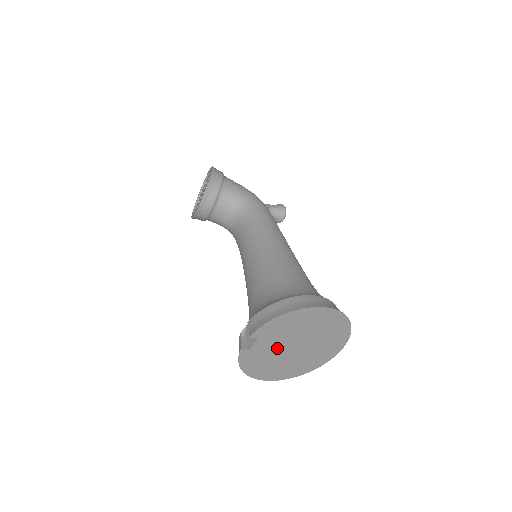
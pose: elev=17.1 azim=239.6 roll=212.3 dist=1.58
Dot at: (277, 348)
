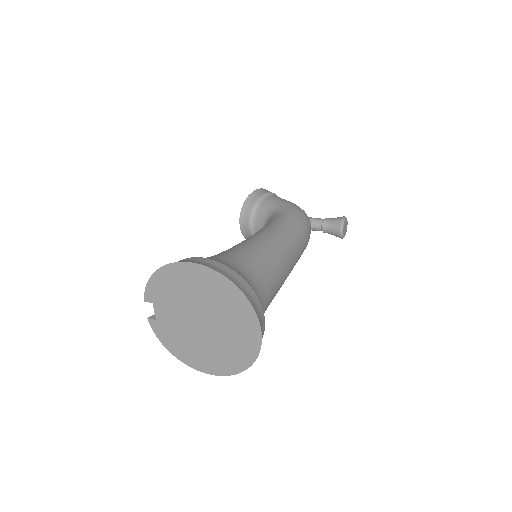
Dot at: (182, 321)
